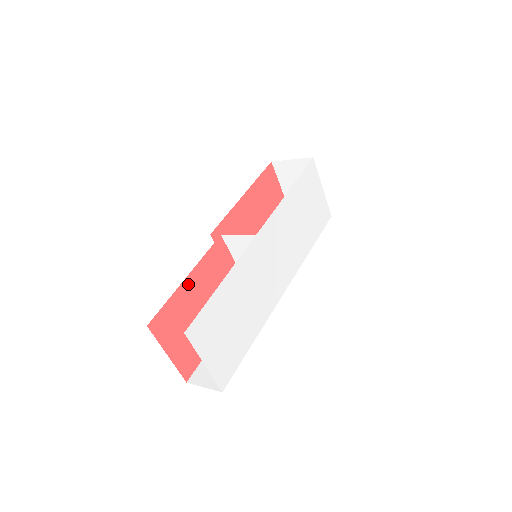
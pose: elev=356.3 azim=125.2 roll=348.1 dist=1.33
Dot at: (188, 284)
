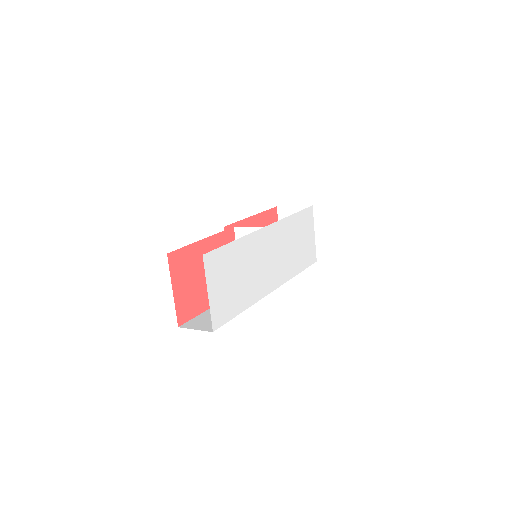
Dot at: (202, 245)
